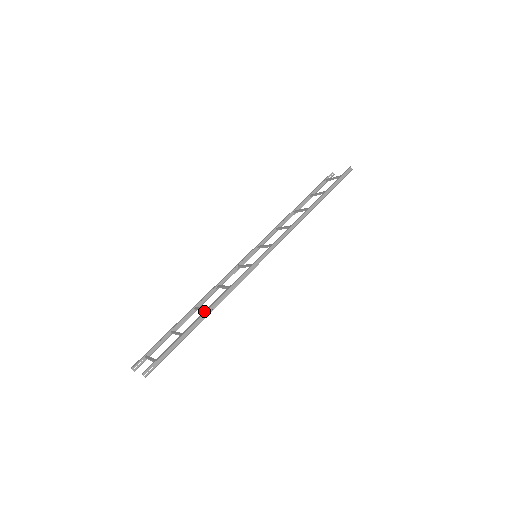
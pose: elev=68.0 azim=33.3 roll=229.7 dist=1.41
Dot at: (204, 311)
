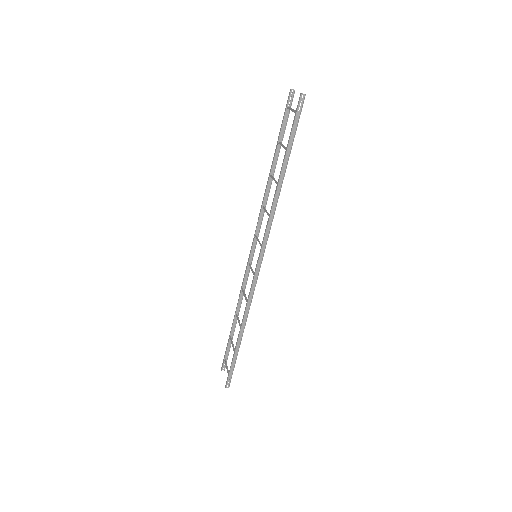
Dot at: (239, 332)
